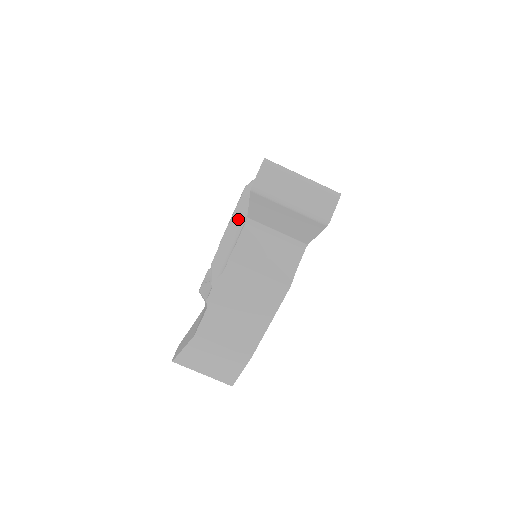
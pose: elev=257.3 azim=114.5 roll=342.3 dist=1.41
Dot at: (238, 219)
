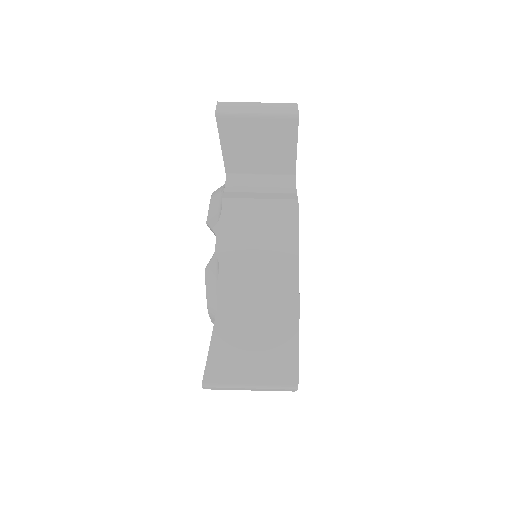
Dot at: (218, 189)
